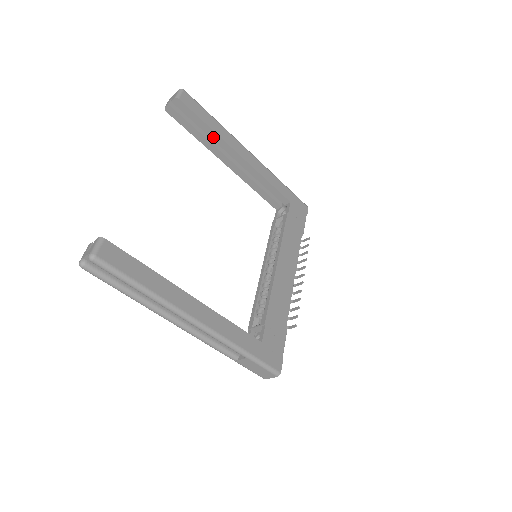
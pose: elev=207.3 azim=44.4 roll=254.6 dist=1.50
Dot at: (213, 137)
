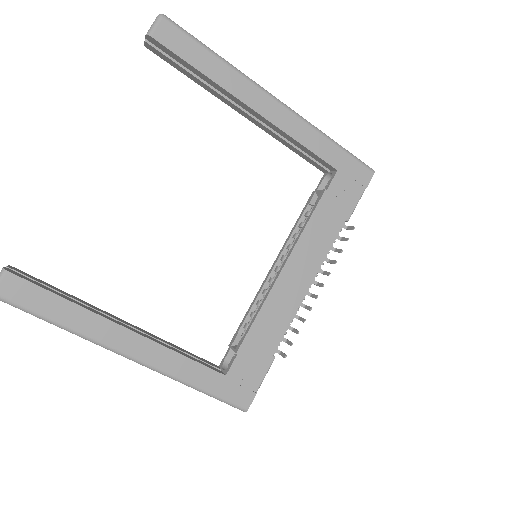
Dot at: (212, 84)
